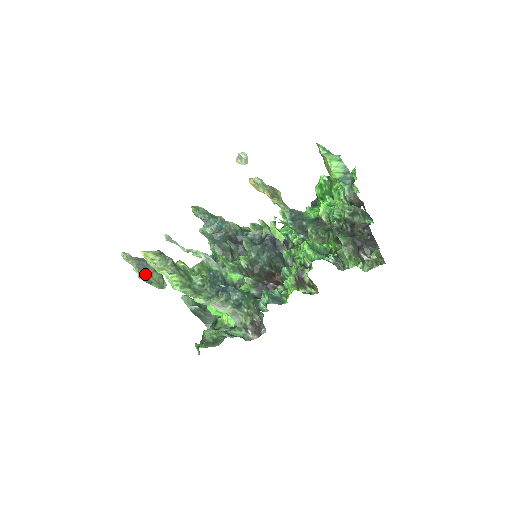
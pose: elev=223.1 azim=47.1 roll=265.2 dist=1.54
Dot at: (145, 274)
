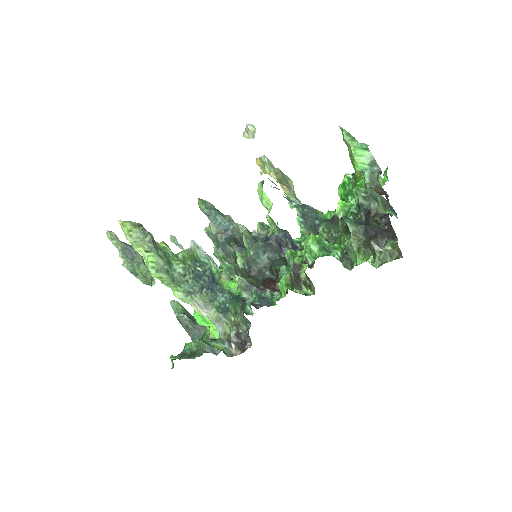
Dot at: (130, 262)
